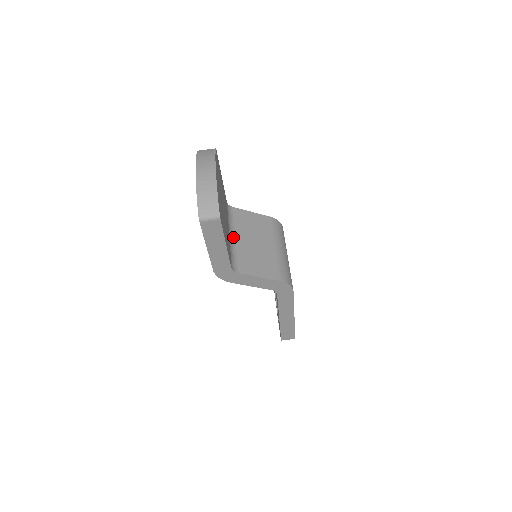
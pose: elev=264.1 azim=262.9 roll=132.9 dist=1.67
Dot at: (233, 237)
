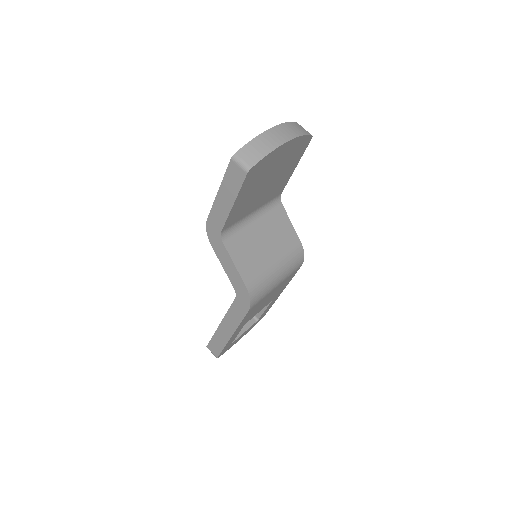
Dot at: (254, 219)
